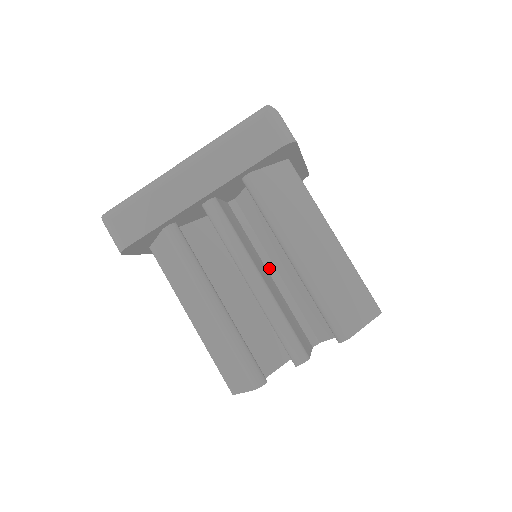
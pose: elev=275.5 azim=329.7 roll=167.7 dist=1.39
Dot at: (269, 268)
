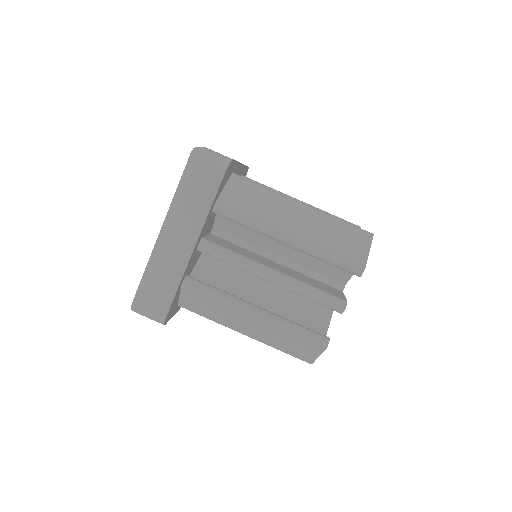
Dot at: (273, 259)
